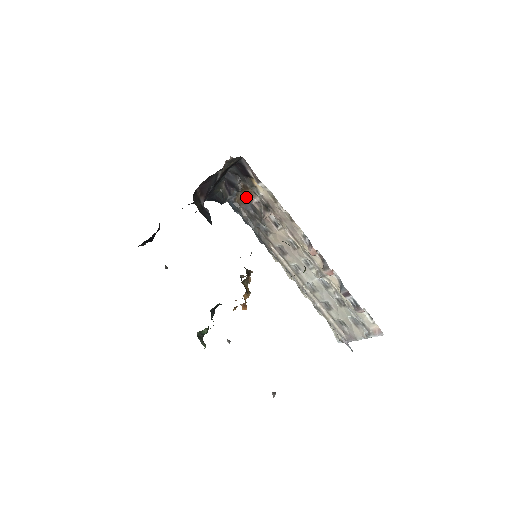
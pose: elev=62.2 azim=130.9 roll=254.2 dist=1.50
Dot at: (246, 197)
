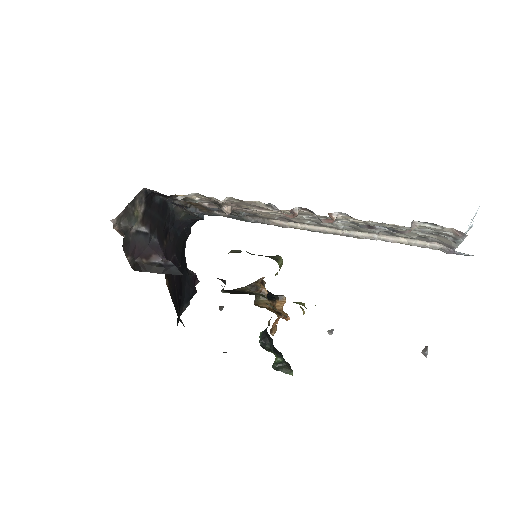
Dot at: (200, 205)
